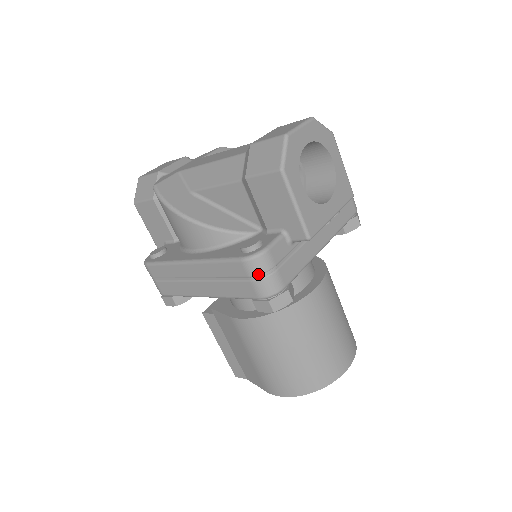
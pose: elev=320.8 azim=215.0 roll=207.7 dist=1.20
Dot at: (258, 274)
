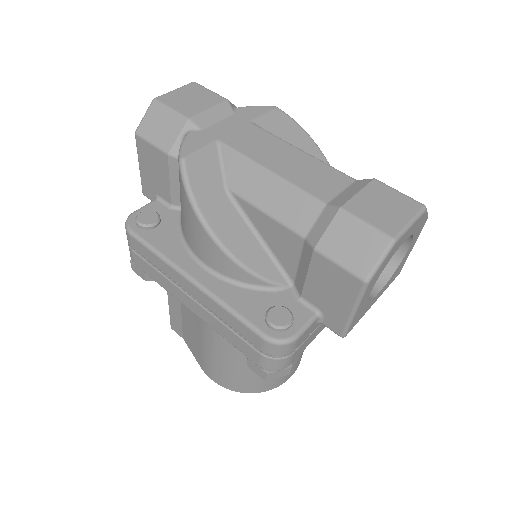
Dot at: (273, 355)
